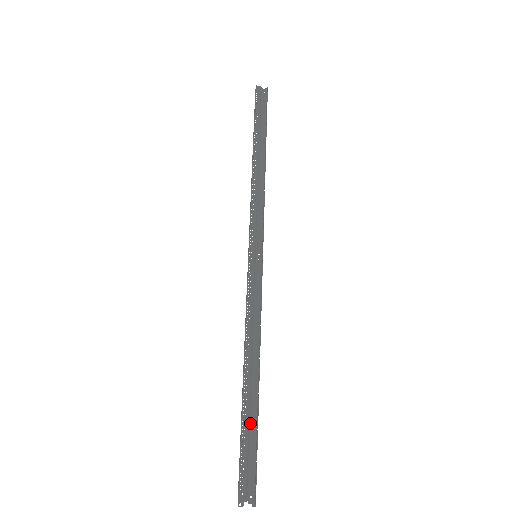
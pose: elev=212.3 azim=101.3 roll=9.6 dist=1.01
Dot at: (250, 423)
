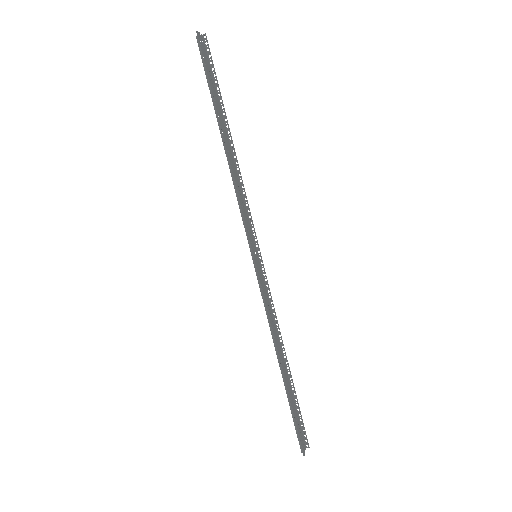
Dot at: (291, 398)
